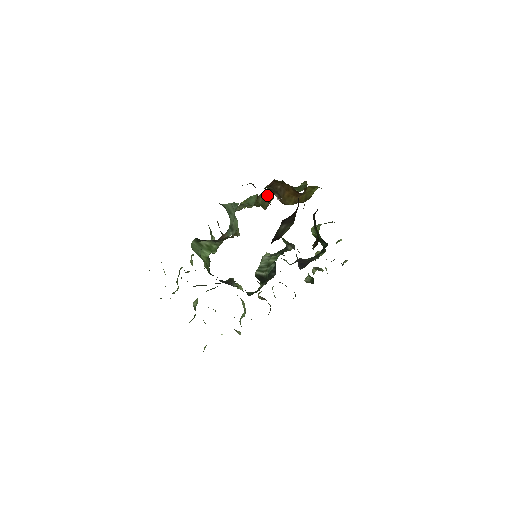
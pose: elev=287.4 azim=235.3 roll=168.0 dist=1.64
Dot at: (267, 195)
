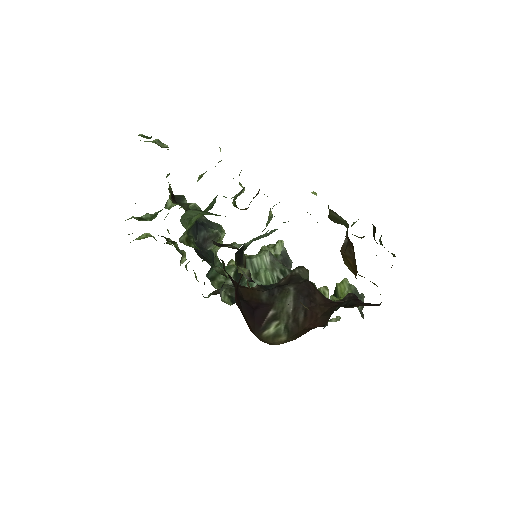
Dot at: (343, 222)
